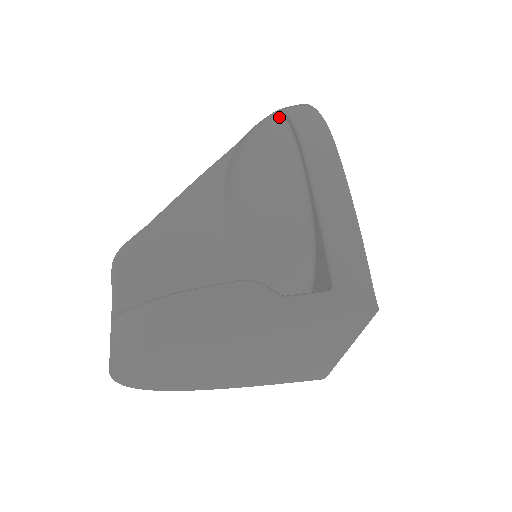
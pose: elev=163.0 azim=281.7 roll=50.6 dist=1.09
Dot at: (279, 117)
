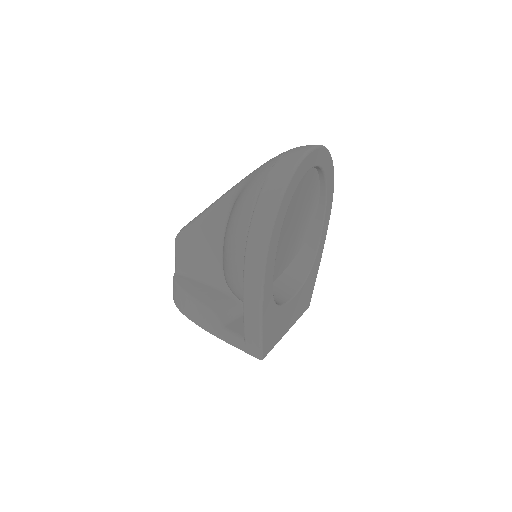
Dot at: (253, 206)
